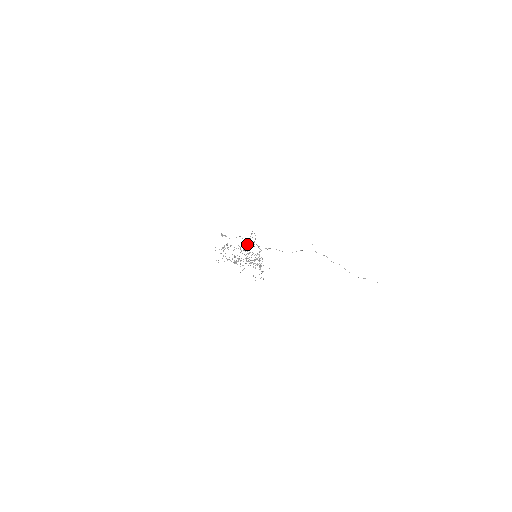
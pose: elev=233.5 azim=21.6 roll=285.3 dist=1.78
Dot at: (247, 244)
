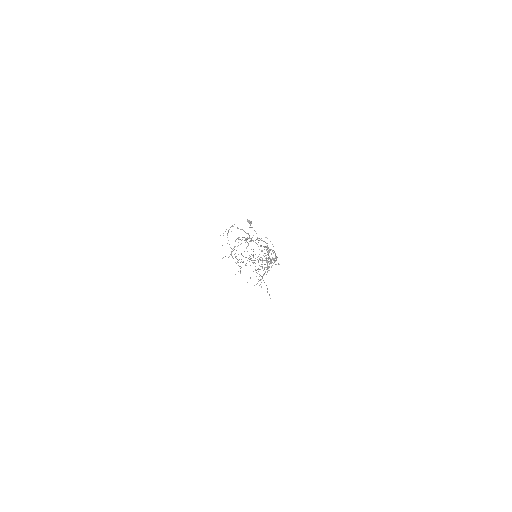
Dot at: occluded
